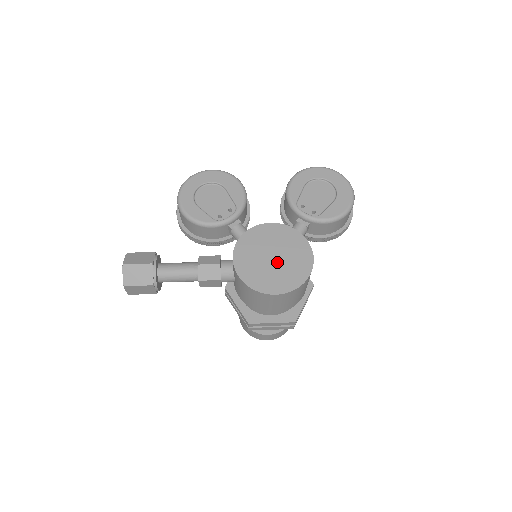
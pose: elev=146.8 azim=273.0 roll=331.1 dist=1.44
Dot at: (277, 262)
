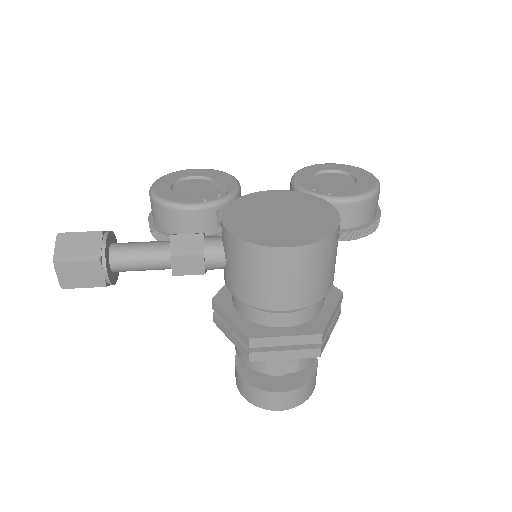
Dot at: (286, 219)
